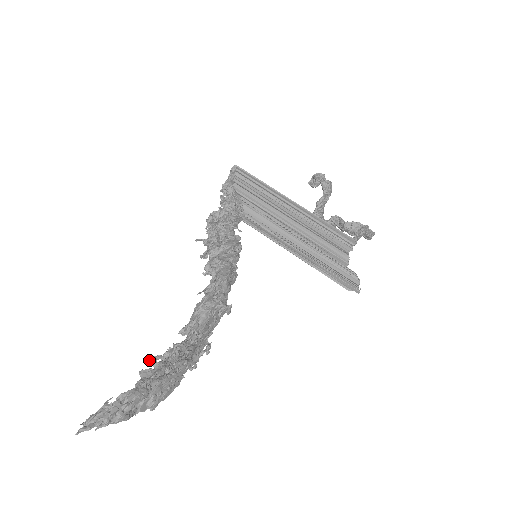
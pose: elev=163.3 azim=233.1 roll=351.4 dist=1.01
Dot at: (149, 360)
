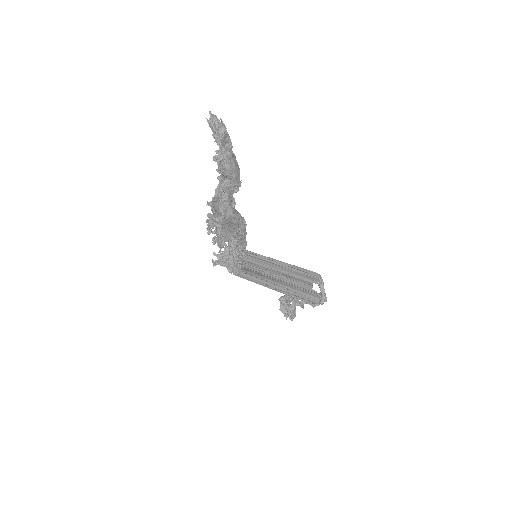
Dot at: occluded
